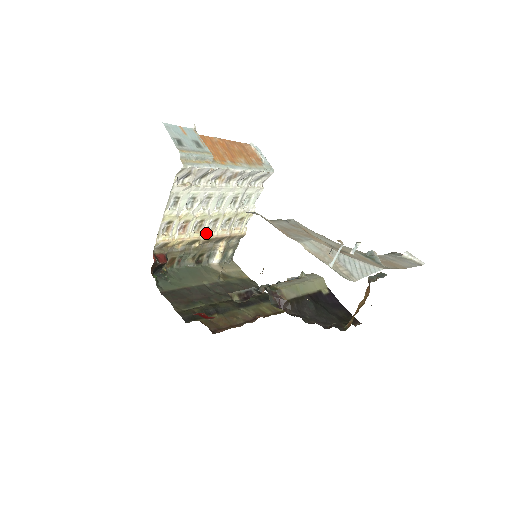
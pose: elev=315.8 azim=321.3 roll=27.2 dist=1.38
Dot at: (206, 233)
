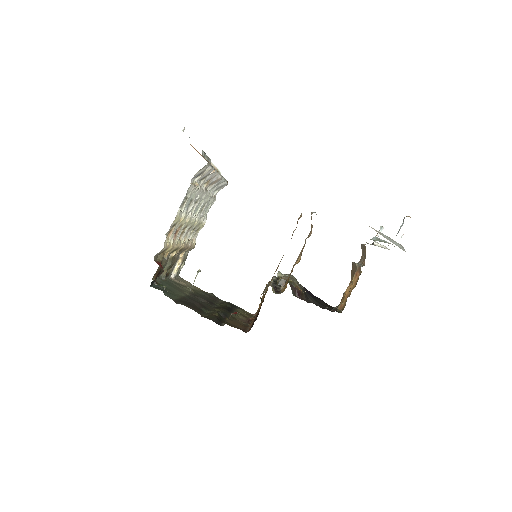
Dot at: (182, 241)
